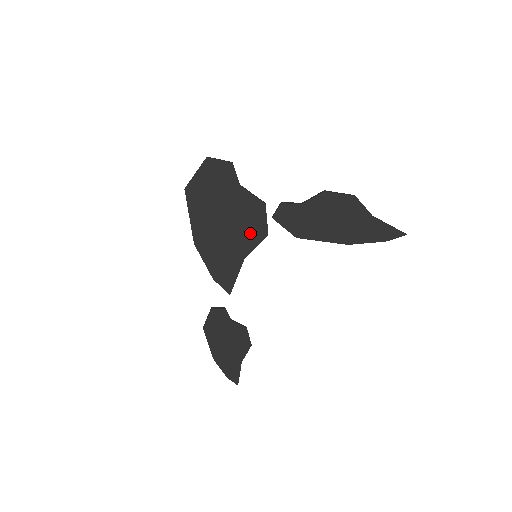
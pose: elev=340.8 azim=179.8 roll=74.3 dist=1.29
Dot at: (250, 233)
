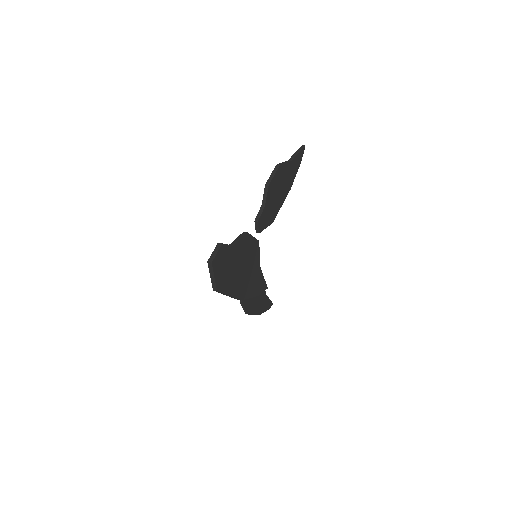
Dot at: (253, 254)
